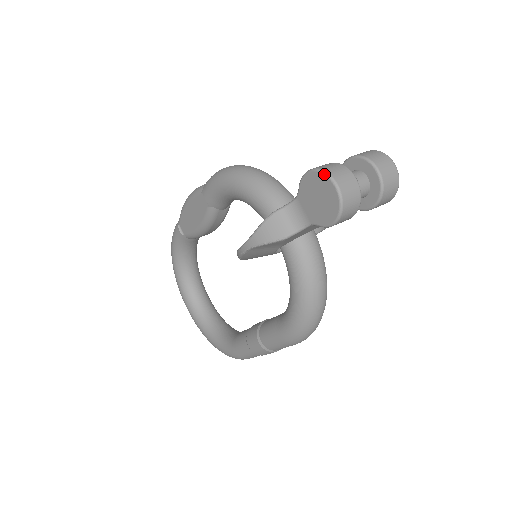
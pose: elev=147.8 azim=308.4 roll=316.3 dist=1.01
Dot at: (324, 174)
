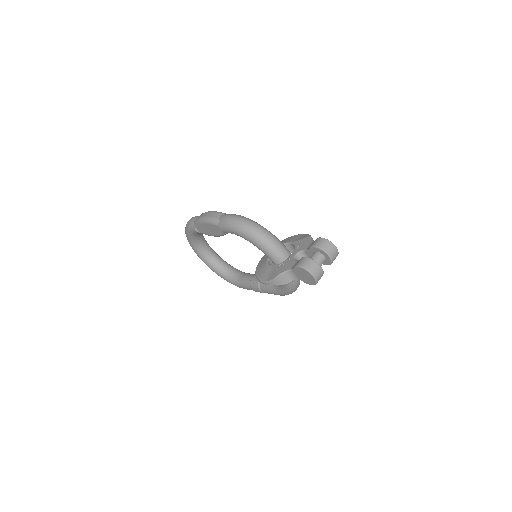
Dot at: (308, 272)
